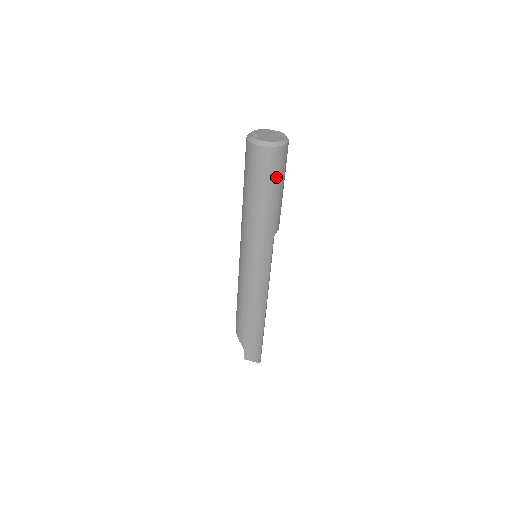
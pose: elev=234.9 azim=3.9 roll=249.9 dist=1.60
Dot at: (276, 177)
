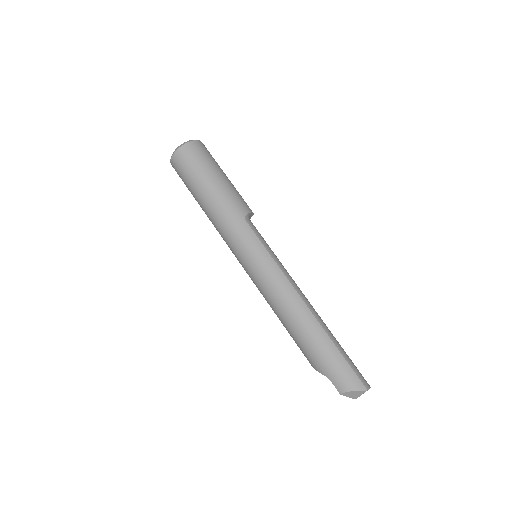
Dot at: (201, 167)
